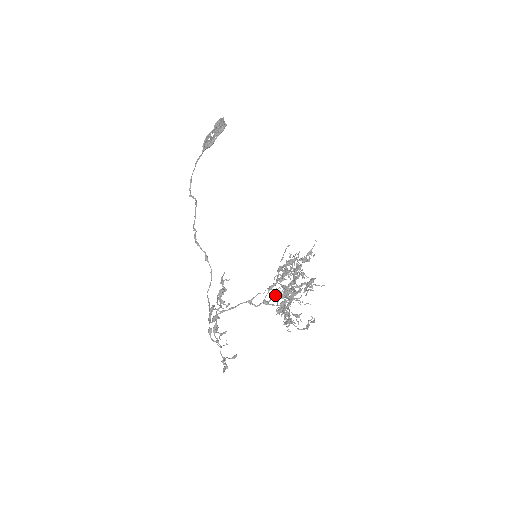
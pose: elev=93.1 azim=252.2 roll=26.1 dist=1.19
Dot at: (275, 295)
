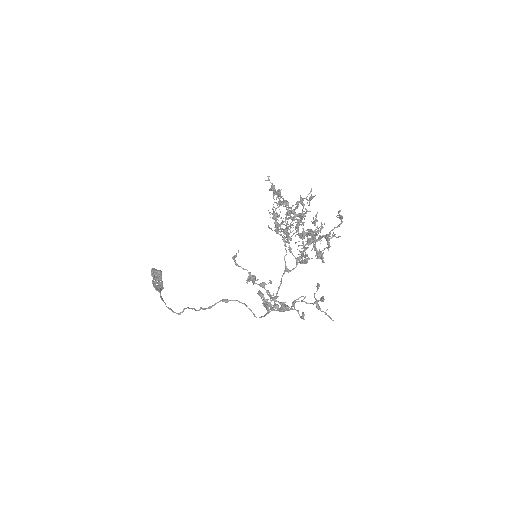
Dot at: (298, 246)
